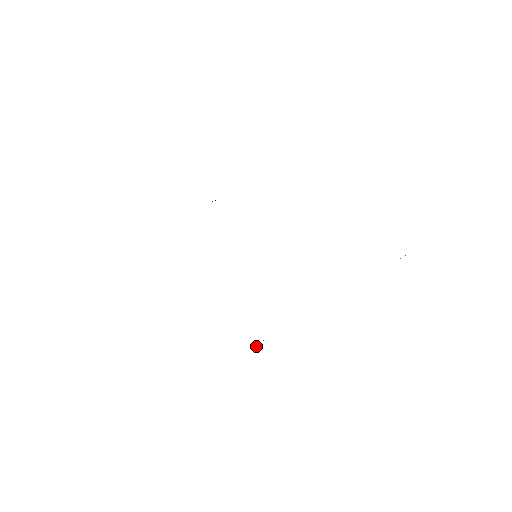
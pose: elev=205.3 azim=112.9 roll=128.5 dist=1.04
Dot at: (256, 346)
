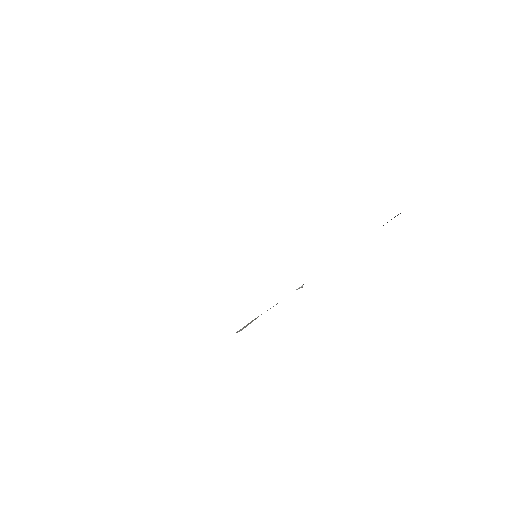
Dot at: (241, 330)
